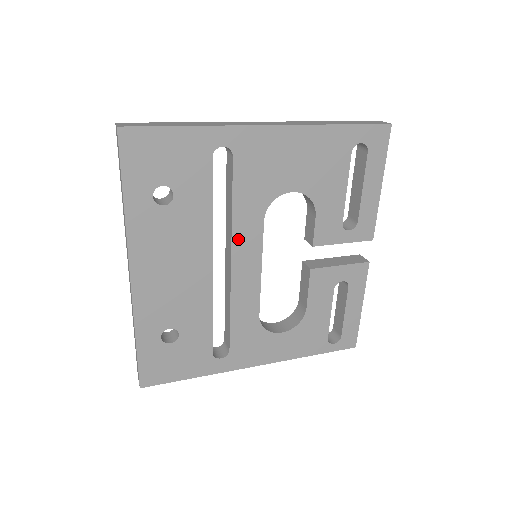
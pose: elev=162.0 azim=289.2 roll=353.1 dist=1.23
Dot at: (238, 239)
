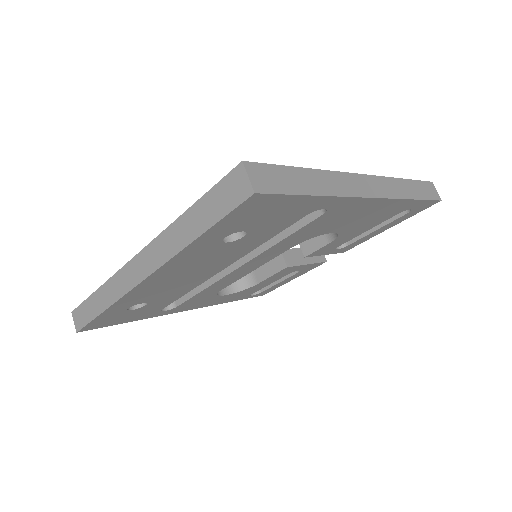
Dot at: (260, 257)
